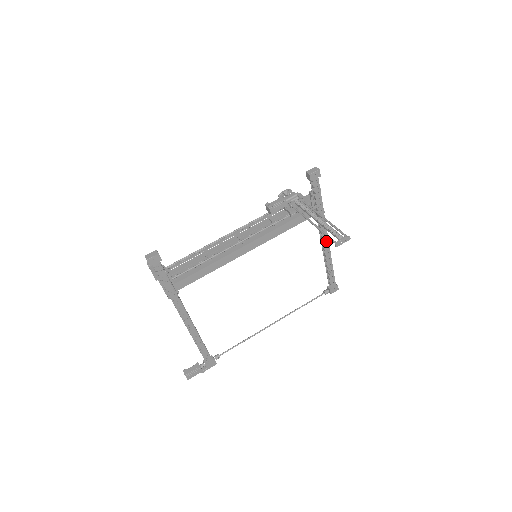
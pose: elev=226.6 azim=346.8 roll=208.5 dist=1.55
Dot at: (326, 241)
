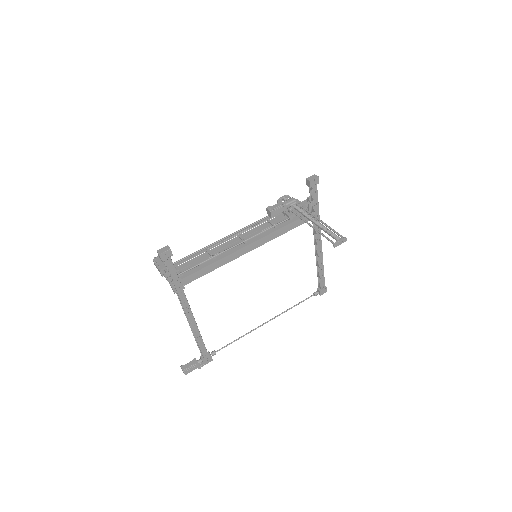
Dot at: (319, 244)
